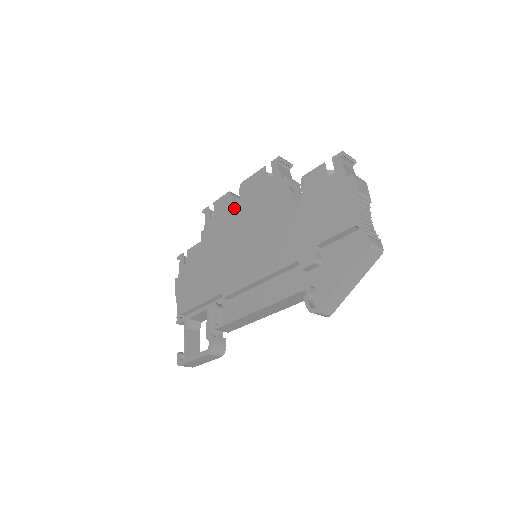
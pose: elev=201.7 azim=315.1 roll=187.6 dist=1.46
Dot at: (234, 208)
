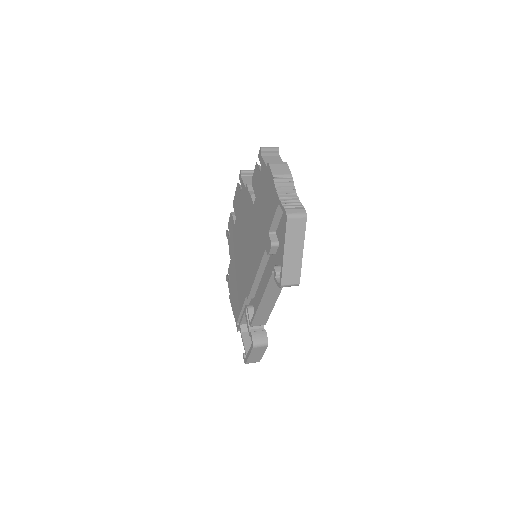
Dot at: (235, 225)
